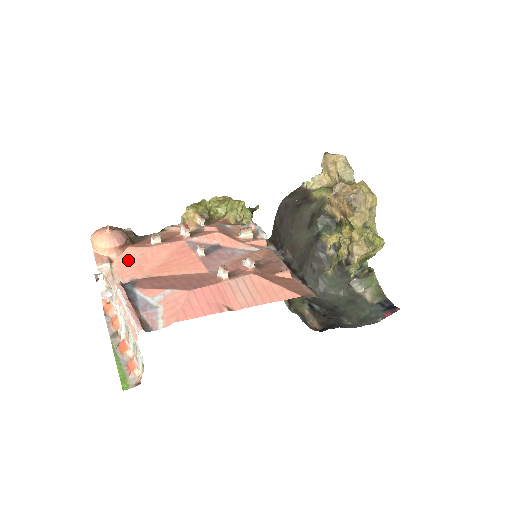
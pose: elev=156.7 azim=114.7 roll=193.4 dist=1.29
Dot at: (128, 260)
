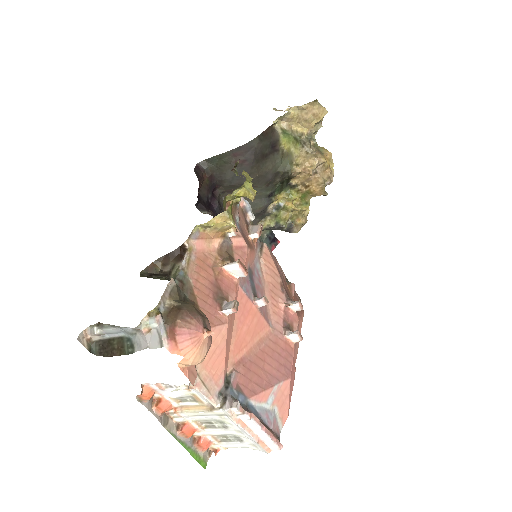
Dot at: (212, 353)
